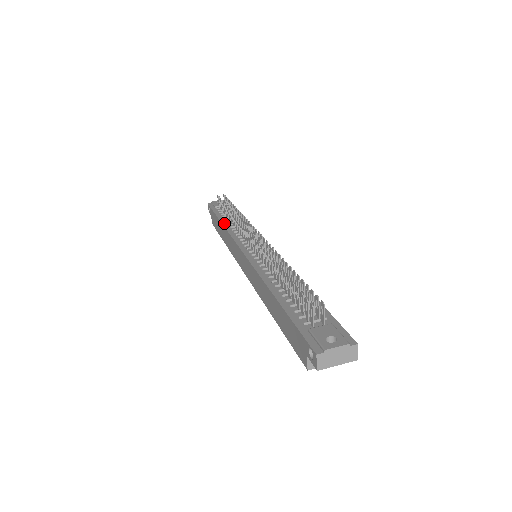
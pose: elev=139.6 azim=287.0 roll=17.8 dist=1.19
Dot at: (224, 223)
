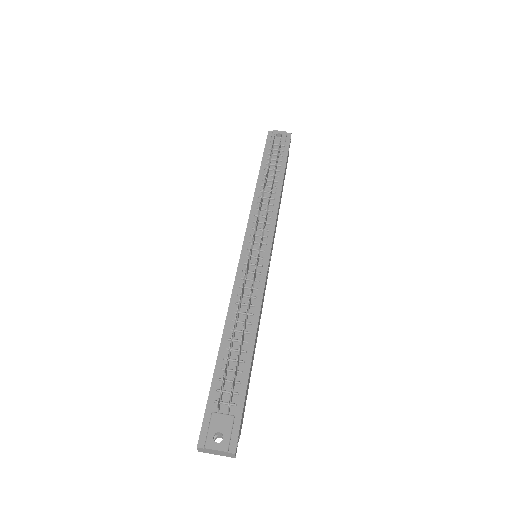
Dot at: (258, 184)
